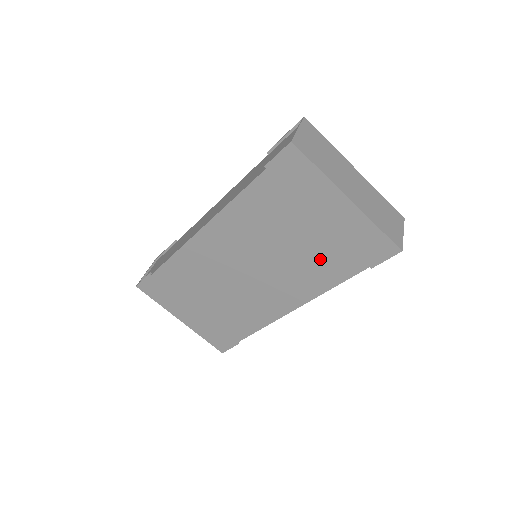
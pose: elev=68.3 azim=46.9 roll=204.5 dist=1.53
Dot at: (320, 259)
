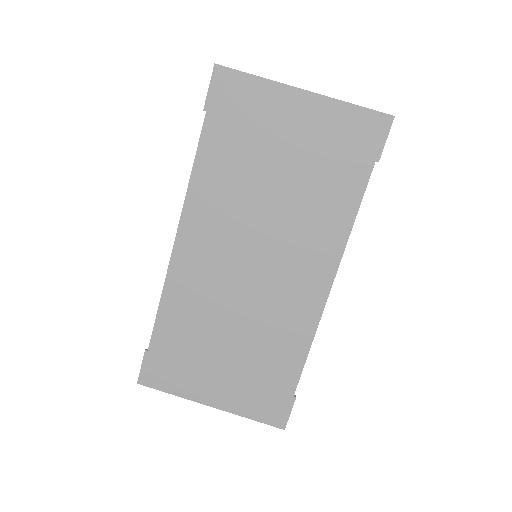
Dot at: (318, 189)
